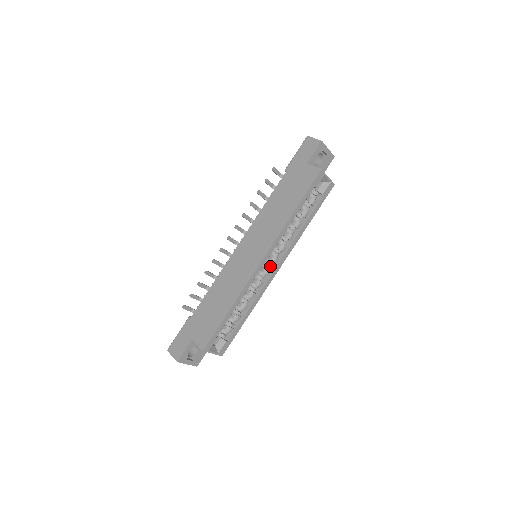
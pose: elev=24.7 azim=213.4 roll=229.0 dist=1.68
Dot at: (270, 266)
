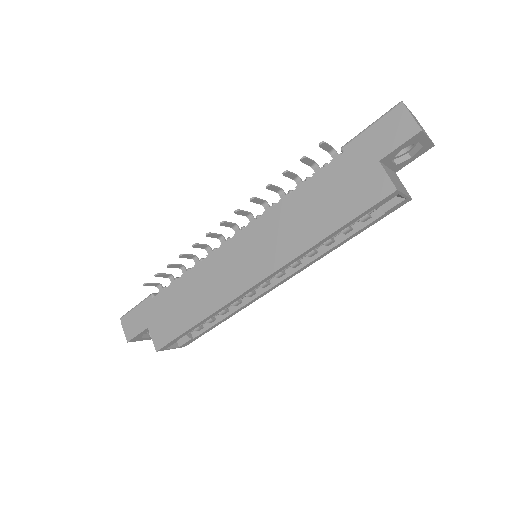
Dot at: (271, 278)
